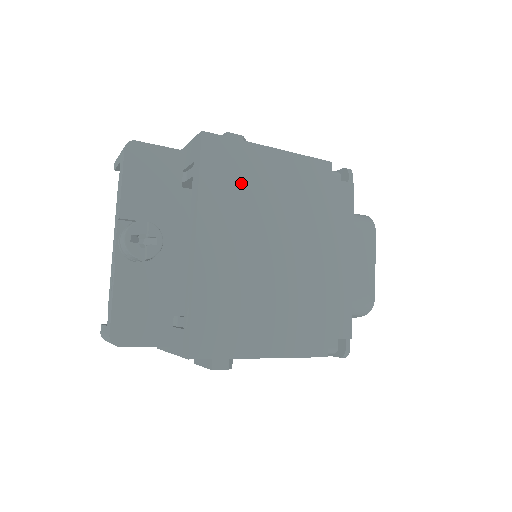
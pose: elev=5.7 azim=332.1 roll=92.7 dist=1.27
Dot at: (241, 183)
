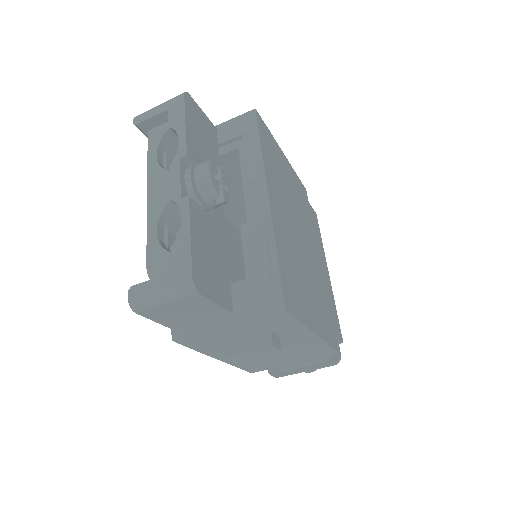
Dot at: (278, 168)
